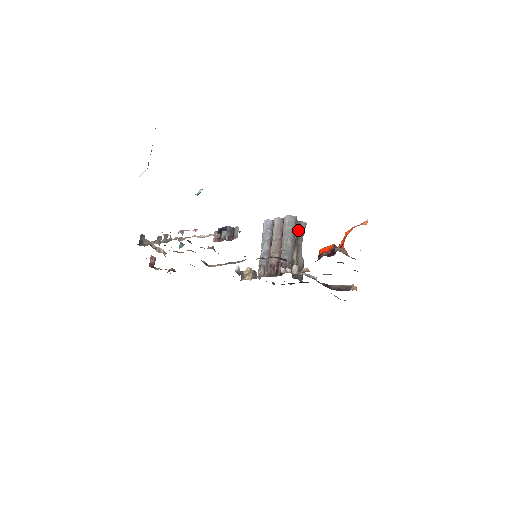
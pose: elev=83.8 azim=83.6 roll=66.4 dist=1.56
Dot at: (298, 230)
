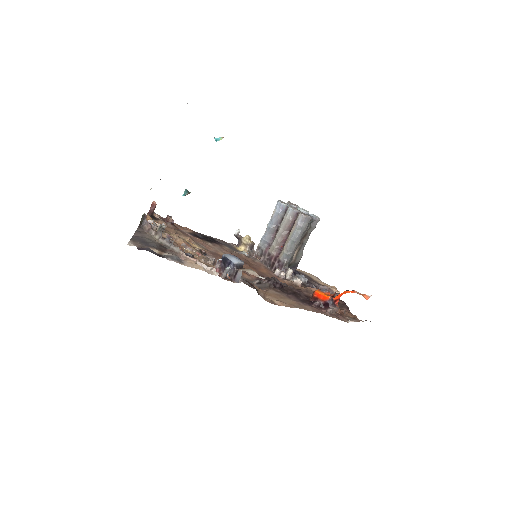
Dot at: (308, 228)
